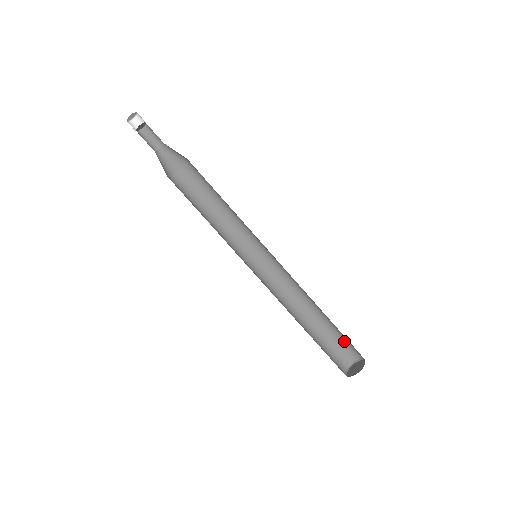
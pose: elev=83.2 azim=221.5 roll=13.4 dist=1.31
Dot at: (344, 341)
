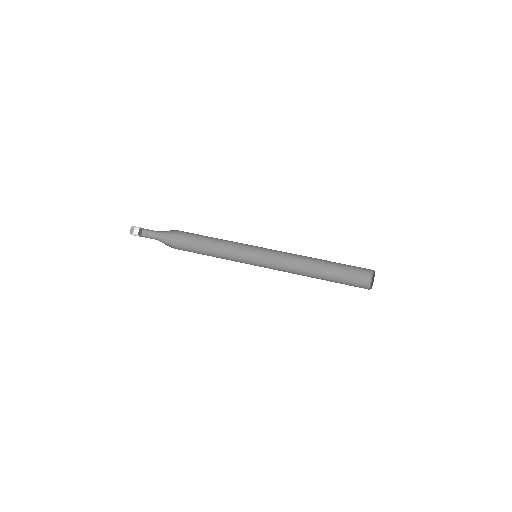
Dot at: (351, 279)
